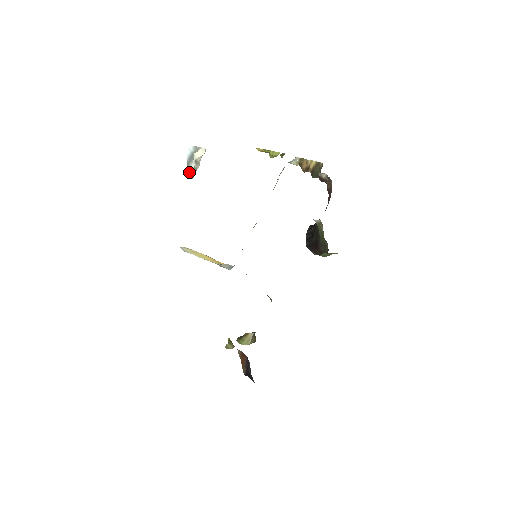
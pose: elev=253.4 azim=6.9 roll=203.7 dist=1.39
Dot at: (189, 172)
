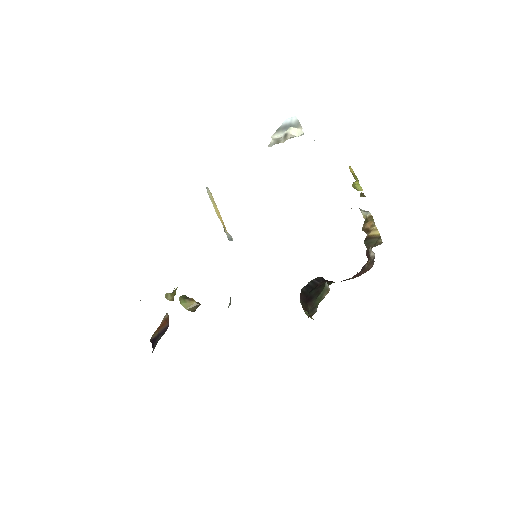
Dot at: (272, 137)
